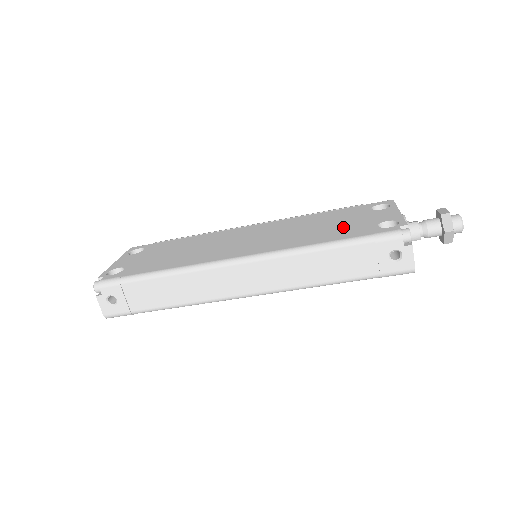
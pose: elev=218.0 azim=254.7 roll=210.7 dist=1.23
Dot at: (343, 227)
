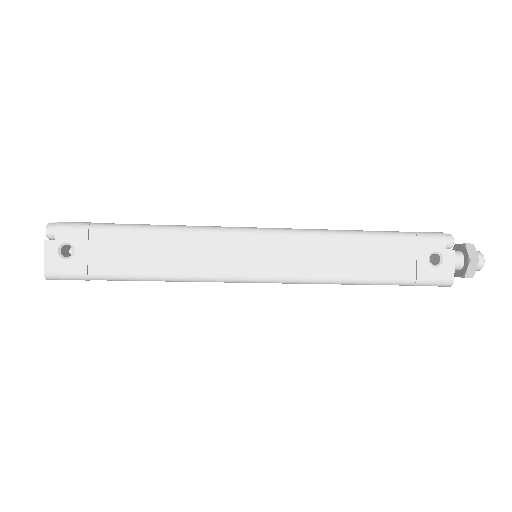
Dot at: occluded
